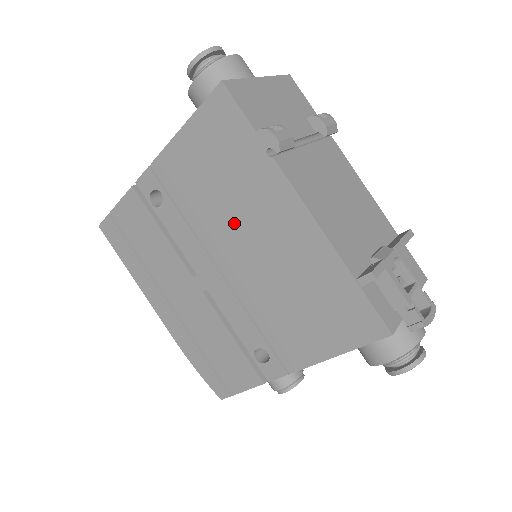
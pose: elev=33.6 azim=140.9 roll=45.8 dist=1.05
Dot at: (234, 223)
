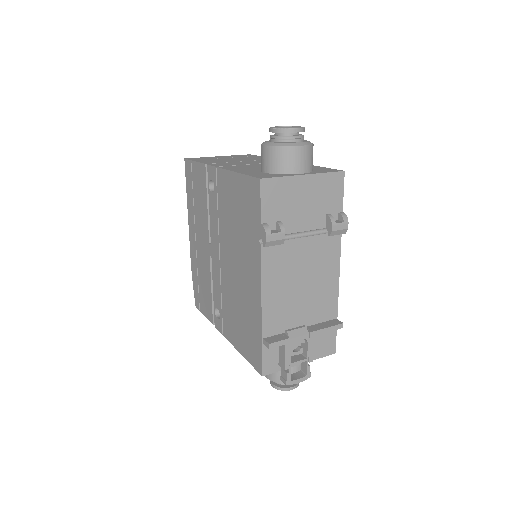
Dot at: (234, 247)
